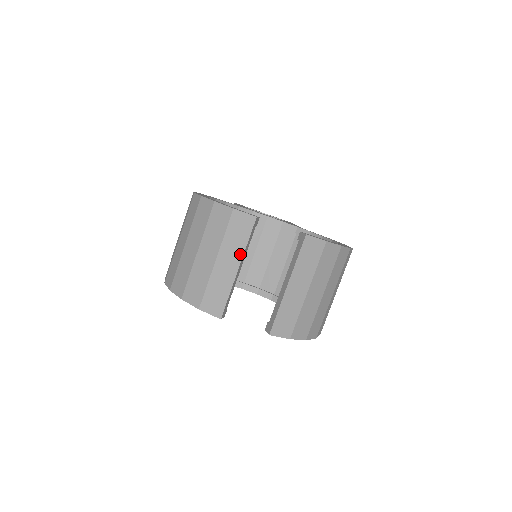
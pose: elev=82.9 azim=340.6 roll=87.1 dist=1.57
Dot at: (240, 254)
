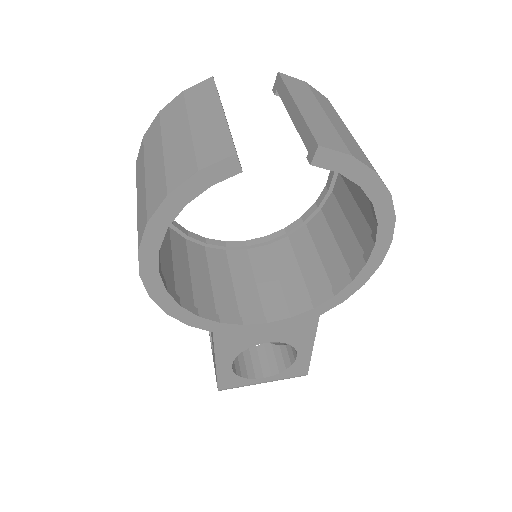
Dot at: (216, 102)
